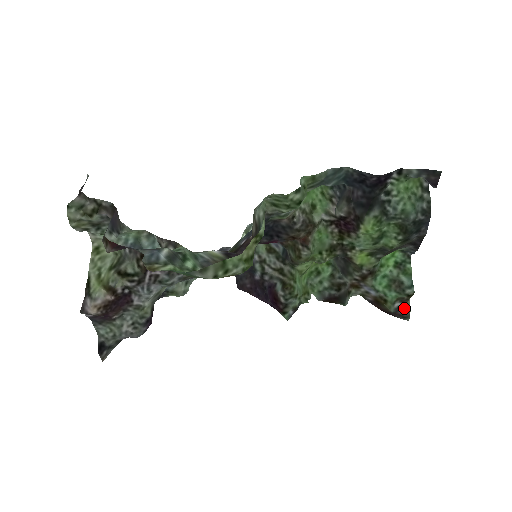
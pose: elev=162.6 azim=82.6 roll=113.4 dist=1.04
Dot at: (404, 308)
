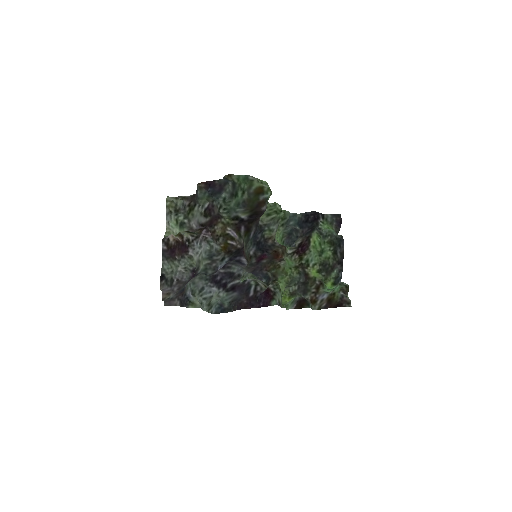
Dot at: (346, 296)
